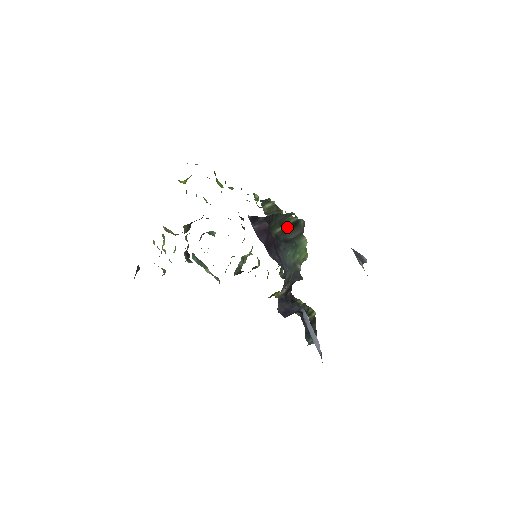
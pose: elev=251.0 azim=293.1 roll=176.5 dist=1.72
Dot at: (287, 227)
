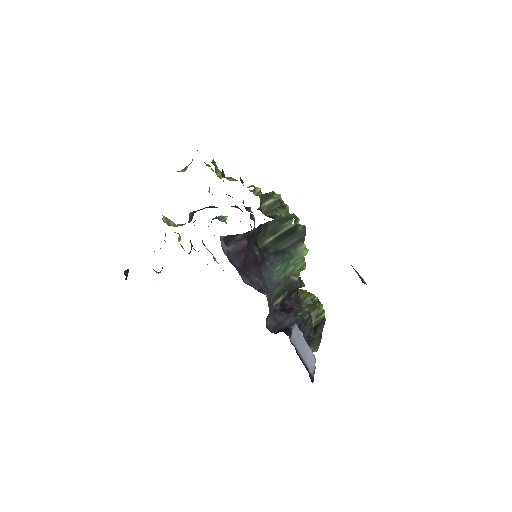
Dot at: (280, 236)
